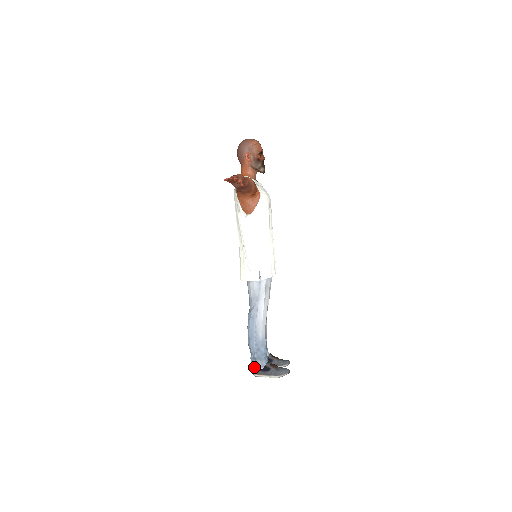
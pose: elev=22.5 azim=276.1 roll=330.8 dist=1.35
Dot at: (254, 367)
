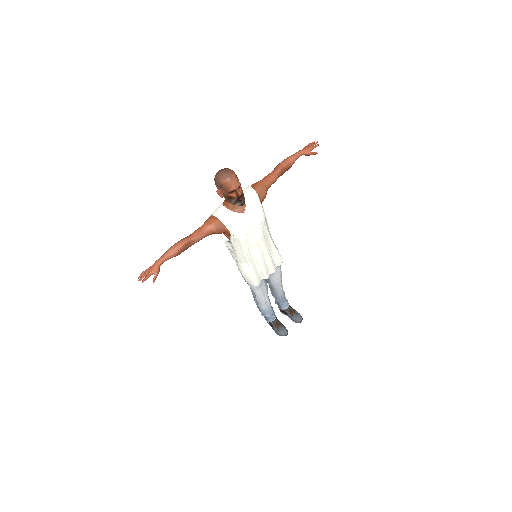
Dot at: occluded
